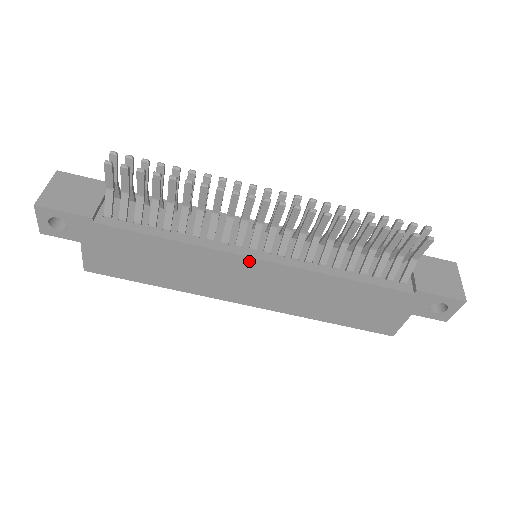
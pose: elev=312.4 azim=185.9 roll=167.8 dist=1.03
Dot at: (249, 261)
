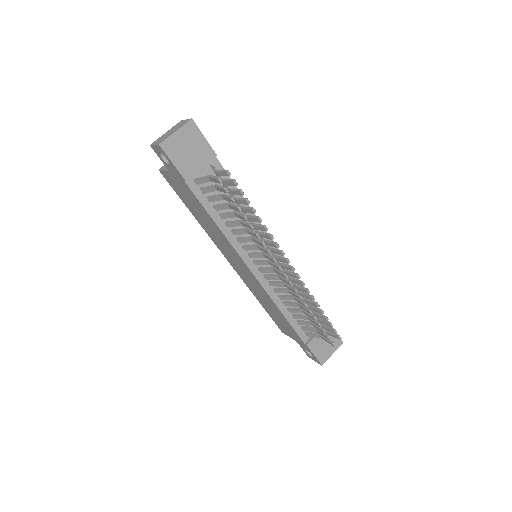
Dot at: (247, 267)
